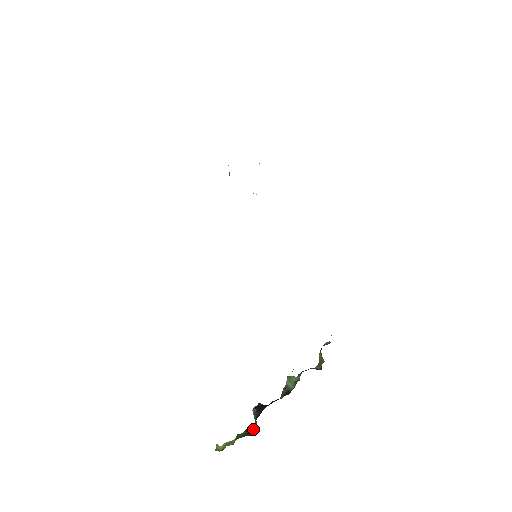
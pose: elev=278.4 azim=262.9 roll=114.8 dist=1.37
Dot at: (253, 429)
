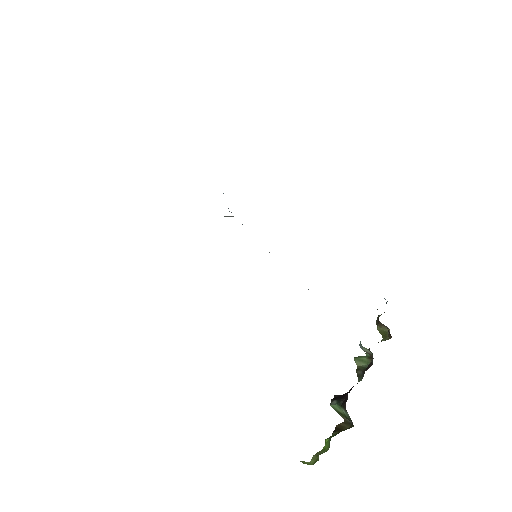
Dot at: (344, 425)
